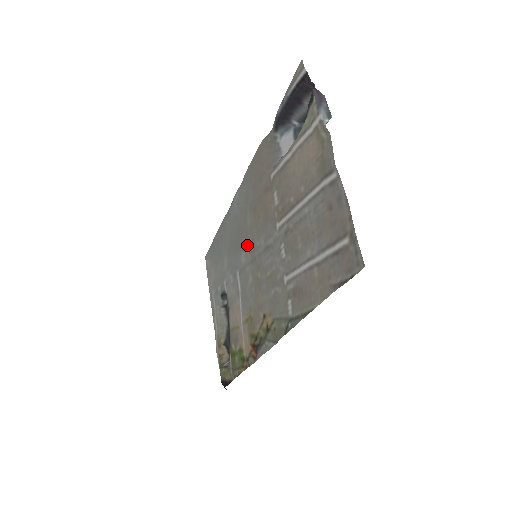
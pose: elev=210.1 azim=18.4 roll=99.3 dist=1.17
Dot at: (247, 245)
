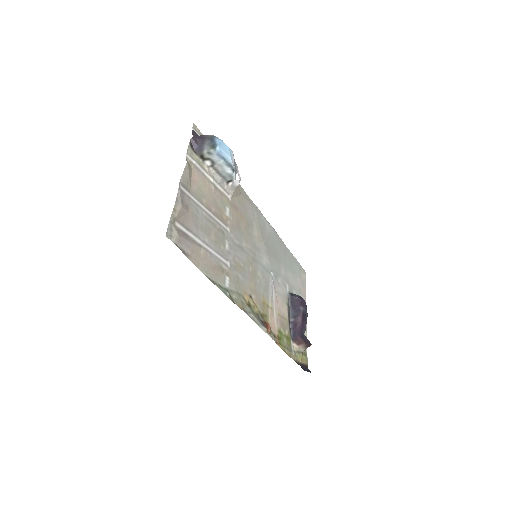
Dot at: (258, 251)
